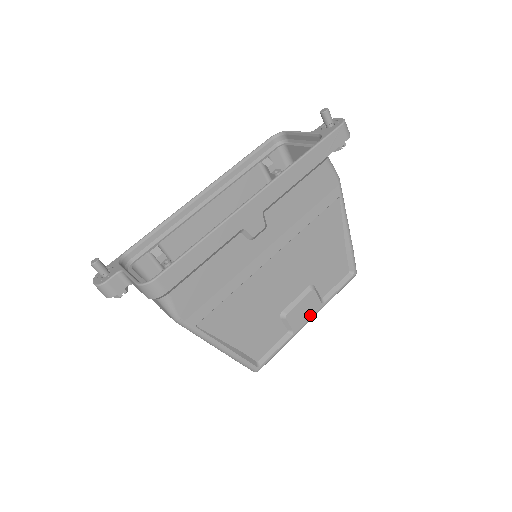
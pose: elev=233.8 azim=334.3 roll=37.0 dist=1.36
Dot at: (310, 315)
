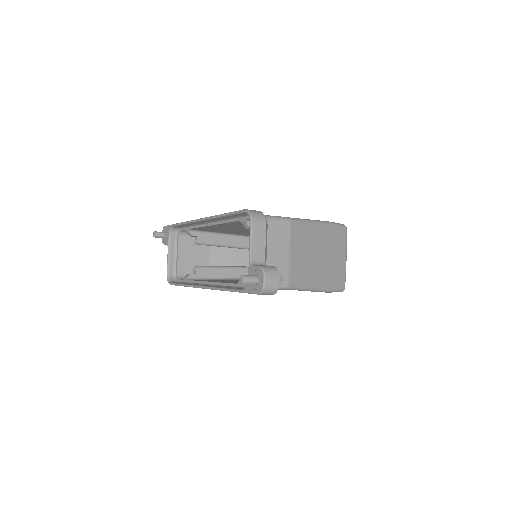
Dot at: occluded
